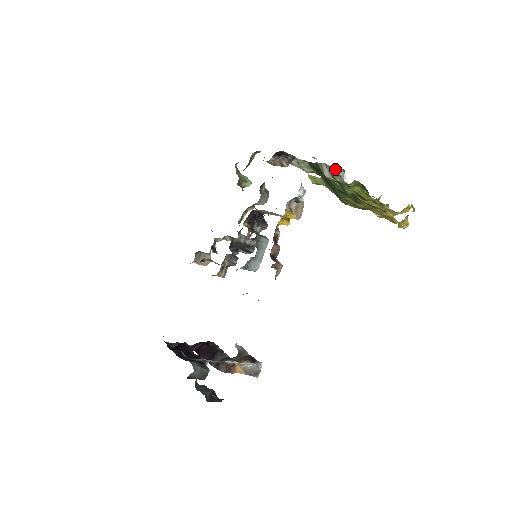
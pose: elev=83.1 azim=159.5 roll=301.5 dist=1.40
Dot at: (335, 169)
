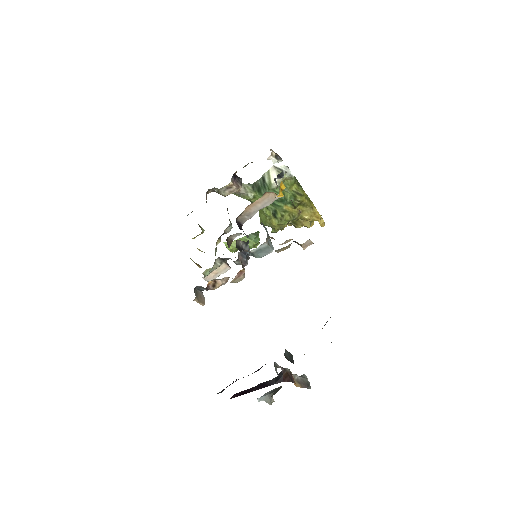
Dot at: (281, 168)
